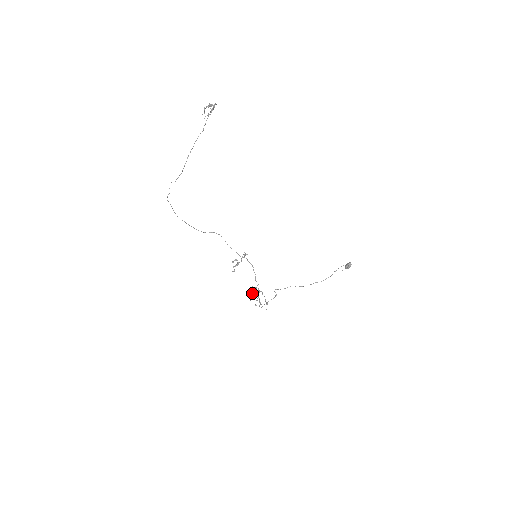
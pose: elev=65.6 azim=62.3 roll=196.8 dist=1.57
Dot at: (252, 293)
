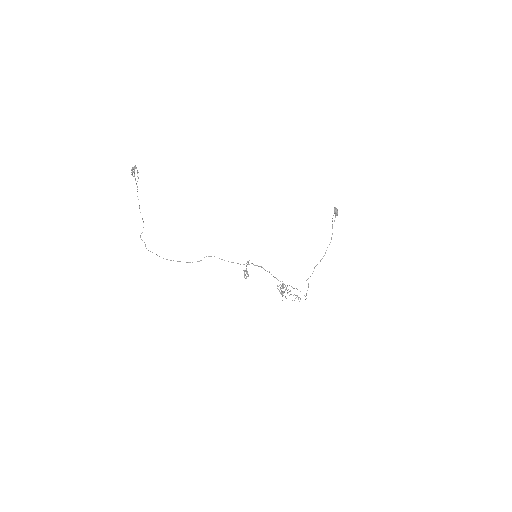
Dot at: (282, 291)
